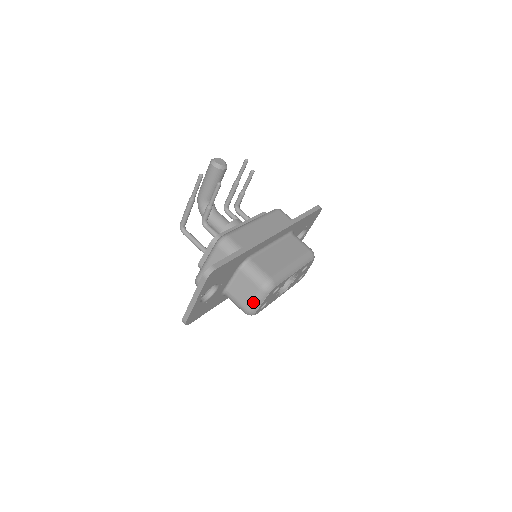
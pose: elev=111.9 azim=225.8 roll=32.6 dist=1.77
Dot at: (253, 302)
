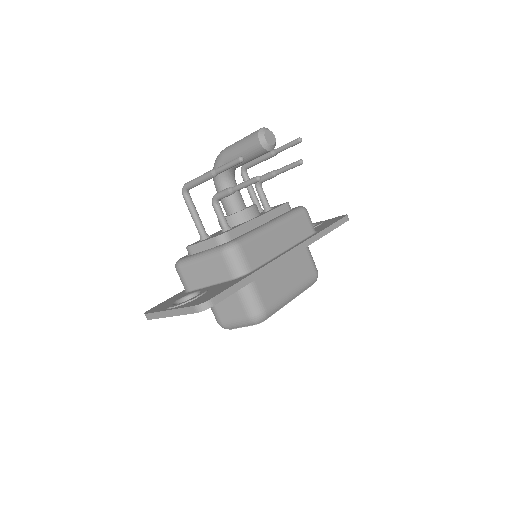
Dot at: (233, 323)
